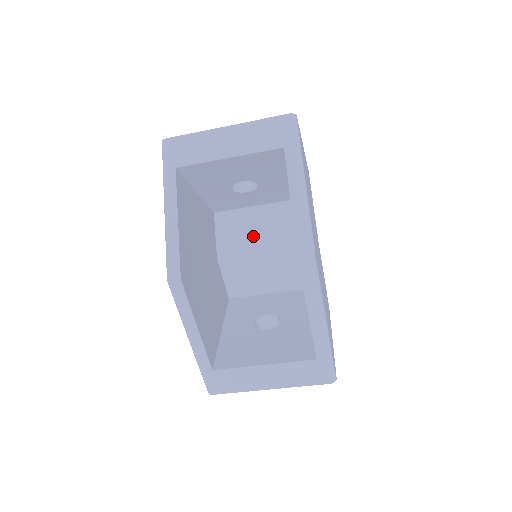
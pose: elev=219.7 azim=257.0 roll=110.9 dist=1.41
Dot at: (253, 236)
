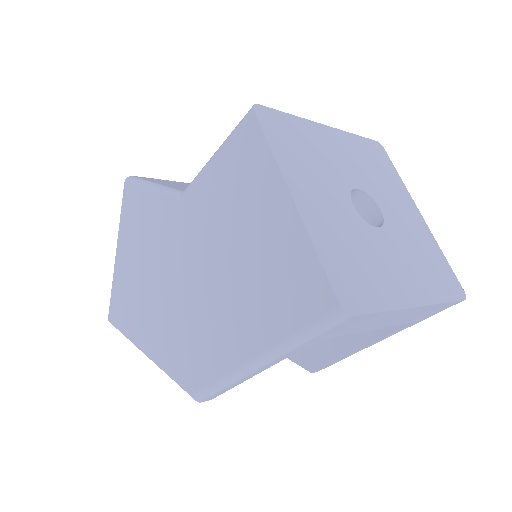
Dot at: occluded
